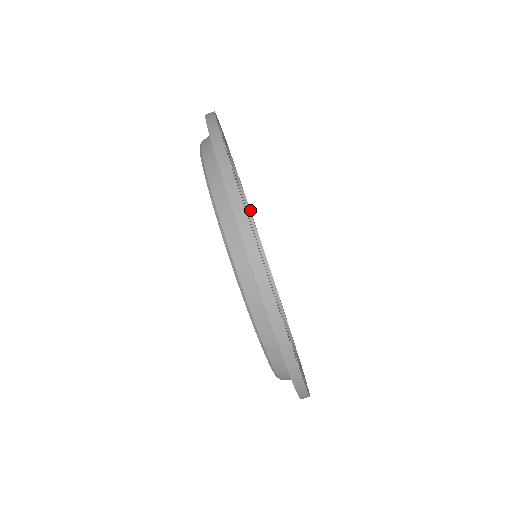
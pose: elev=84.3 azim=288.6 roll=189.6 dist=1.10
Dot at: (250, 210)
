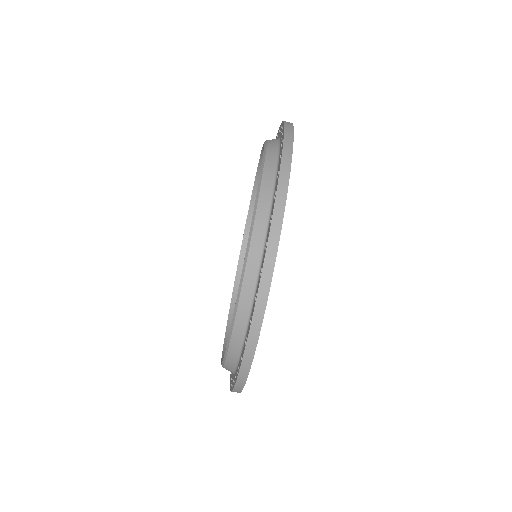
Dot at: occluded
